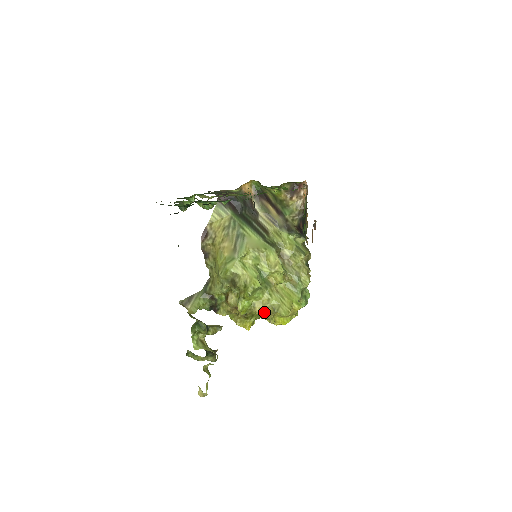
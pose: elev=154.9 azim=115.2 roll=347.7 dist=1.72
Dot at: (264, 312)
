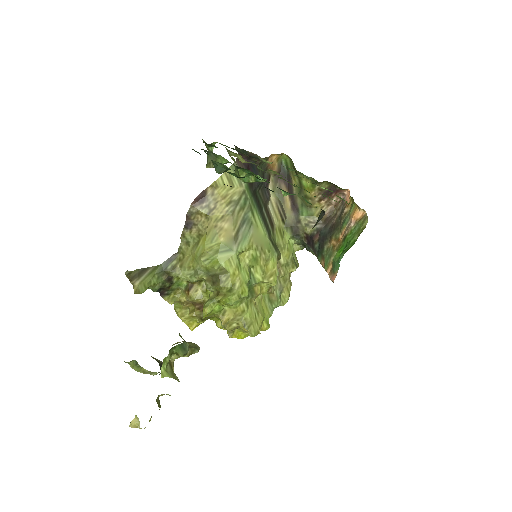
Dot at: (231, 323)
